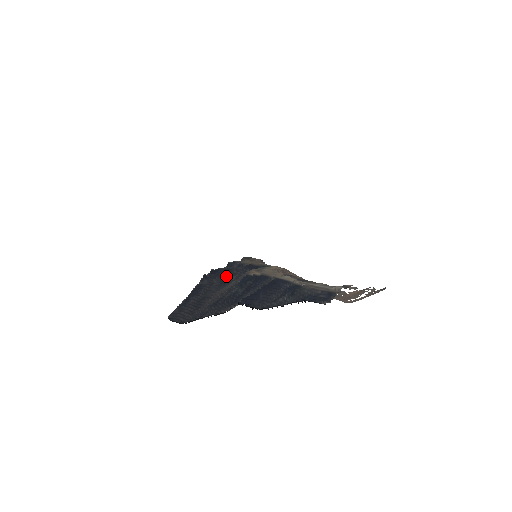
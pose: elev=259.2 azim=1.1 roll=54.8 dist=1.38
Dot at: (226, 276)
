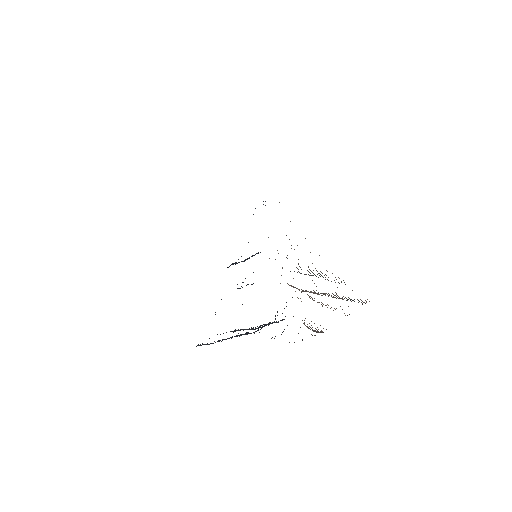
Dot at: occluded
